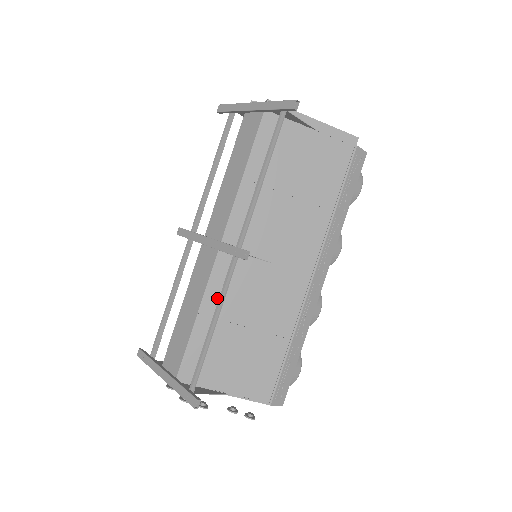
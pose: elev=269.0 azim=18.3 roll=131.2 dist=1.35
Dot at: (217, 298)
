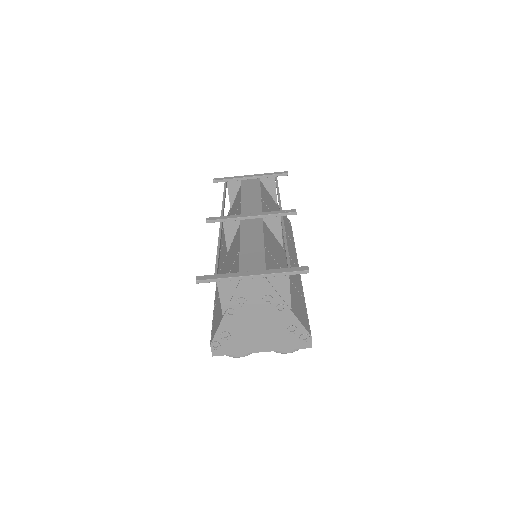
Dot at: (268, 244)
